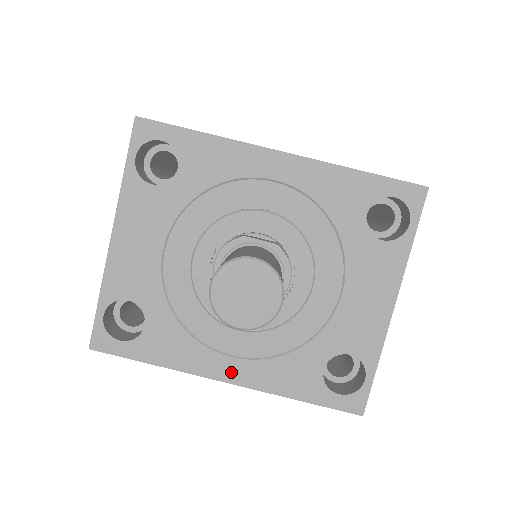
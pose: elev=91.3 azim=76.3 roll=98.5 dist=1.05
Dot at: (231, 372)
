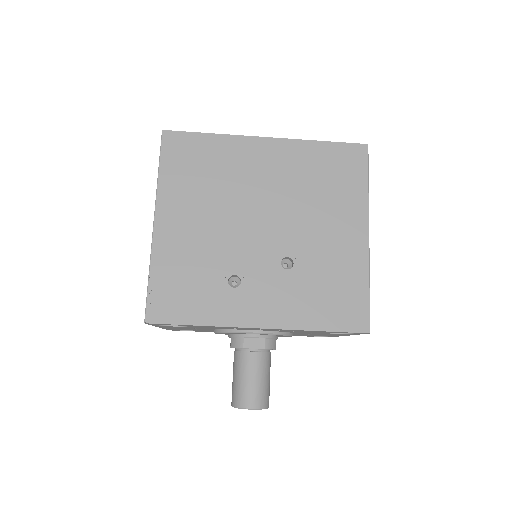
Dot at: occluded
